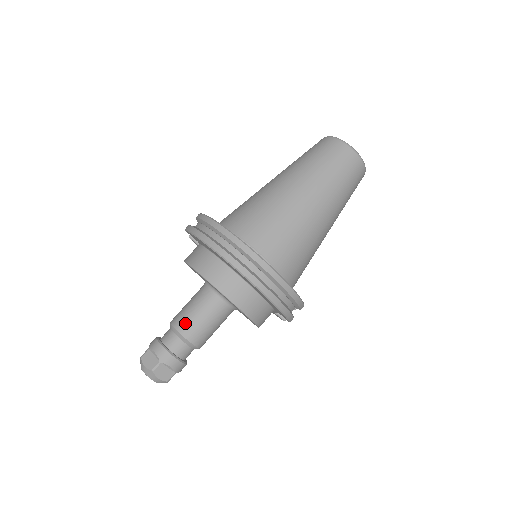
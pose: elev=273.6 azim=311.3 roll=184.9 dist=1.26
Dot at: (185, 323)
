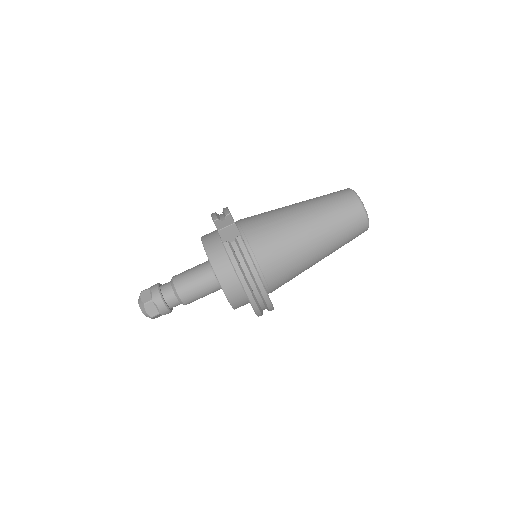
Dot at: (188, 296)
